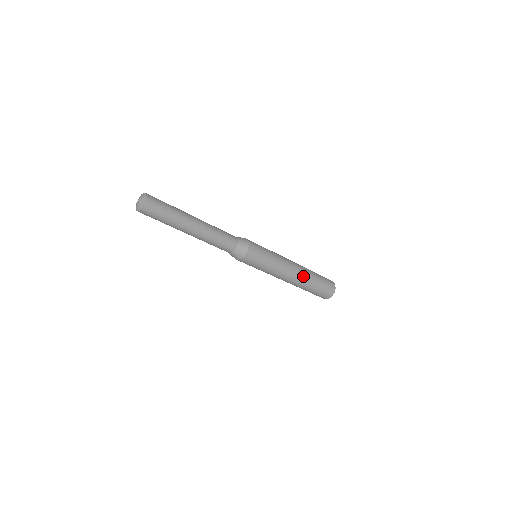
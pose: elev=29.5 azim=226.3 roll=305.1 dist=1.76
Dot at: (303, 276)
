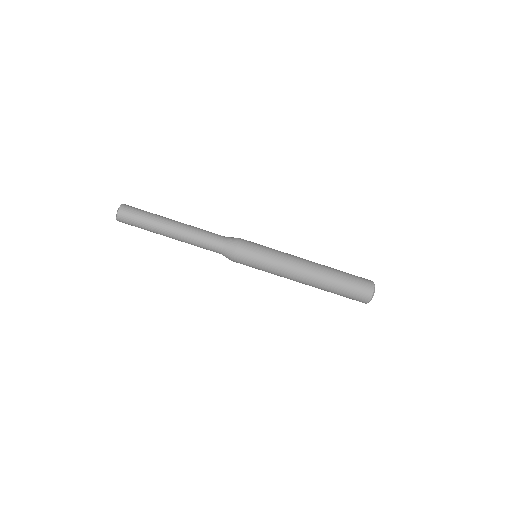
Dot at: (320, 268)
